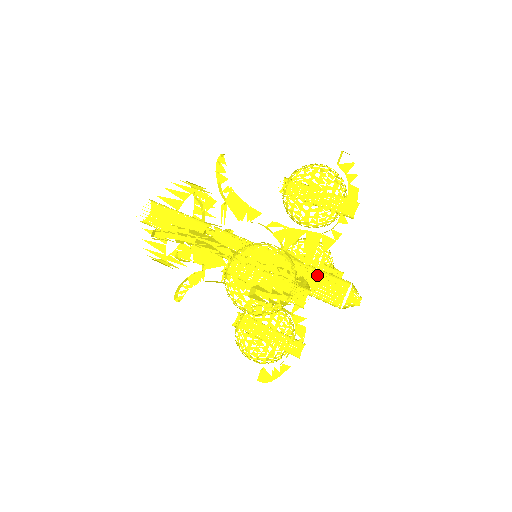
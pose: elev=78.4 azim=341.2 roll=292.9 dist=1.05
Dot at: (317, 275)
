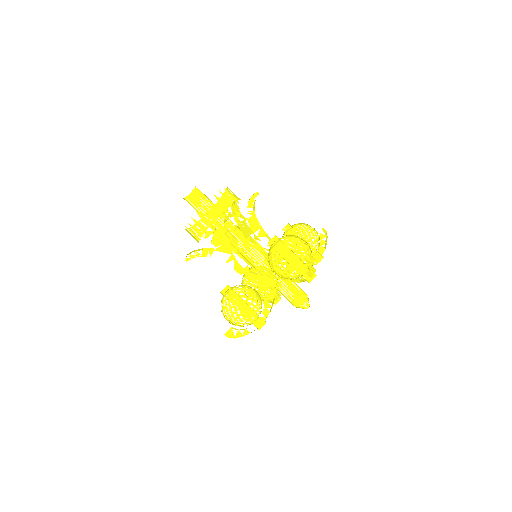
Dot at: occluded
